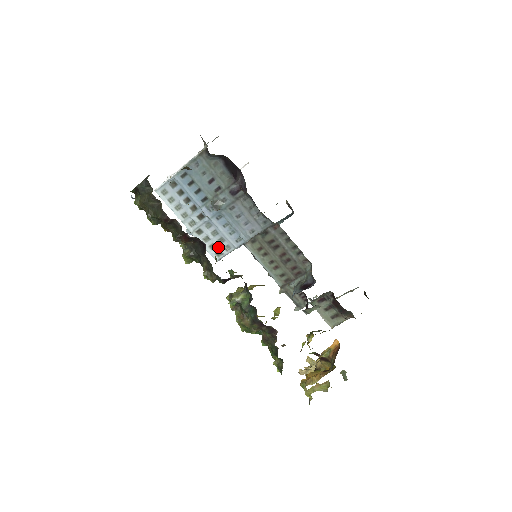
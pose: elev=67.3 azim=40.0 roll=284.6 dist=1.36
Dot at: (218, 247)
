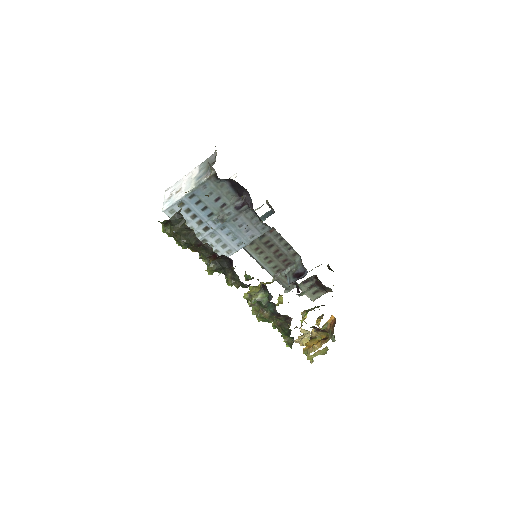
Dot at: (221, 252)
